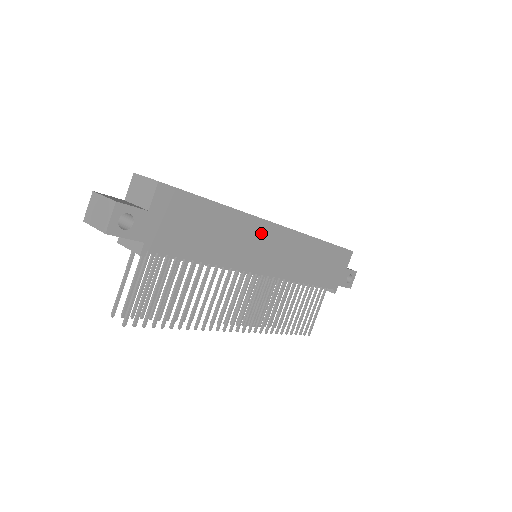
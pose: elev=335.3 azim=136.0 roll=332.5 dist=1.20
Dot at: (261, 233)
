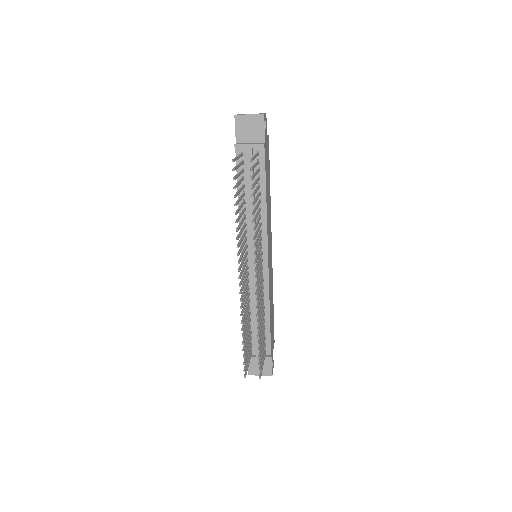
Dot at: (270, 233)
